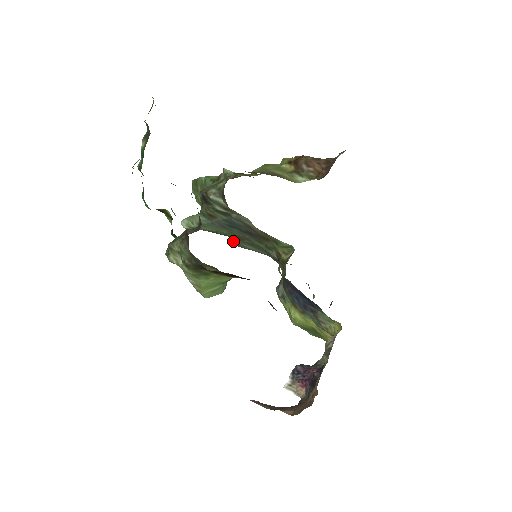
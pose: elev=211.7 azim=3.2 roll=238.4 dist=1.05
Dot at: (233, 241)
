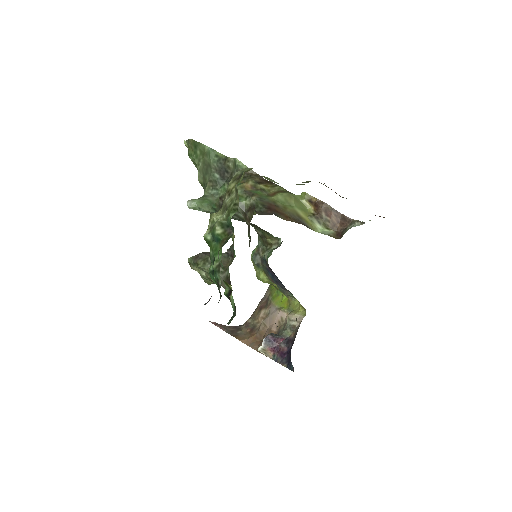
Dot at: occluded
